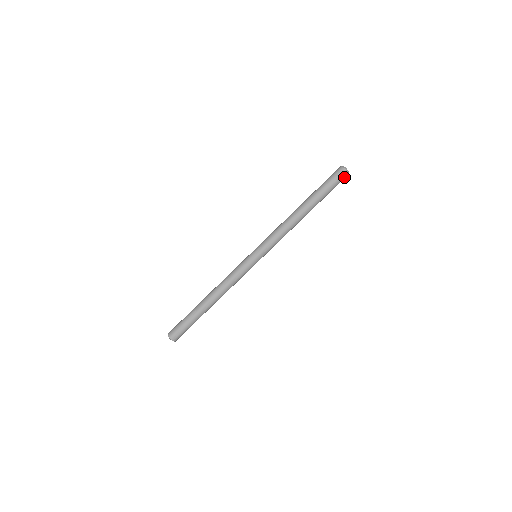
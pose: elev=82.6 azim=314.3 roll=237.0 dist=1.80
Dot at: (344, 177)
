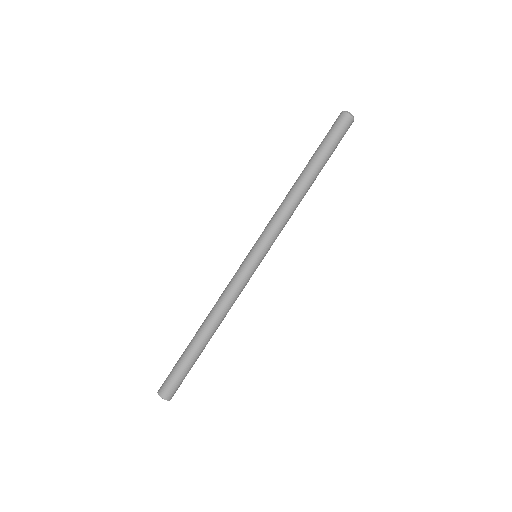
Dot at: (349, 125)
